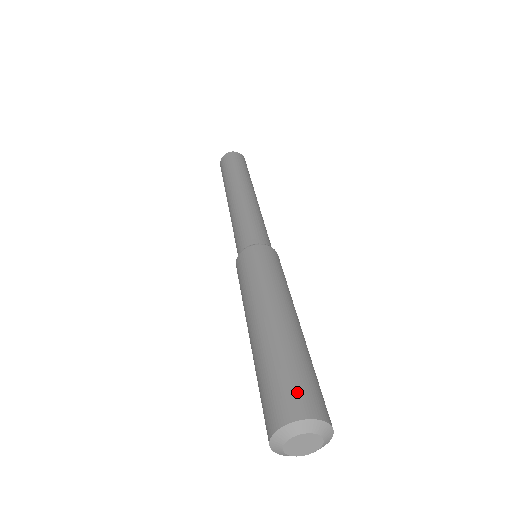
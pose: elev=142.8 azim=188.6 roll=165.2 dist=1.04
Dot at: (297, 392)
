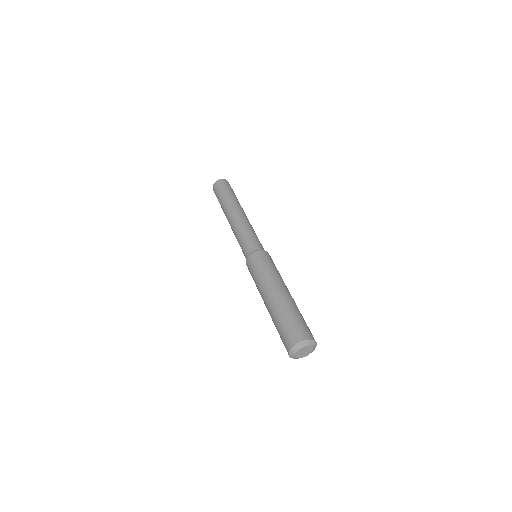
Dot at: (300, 329)
